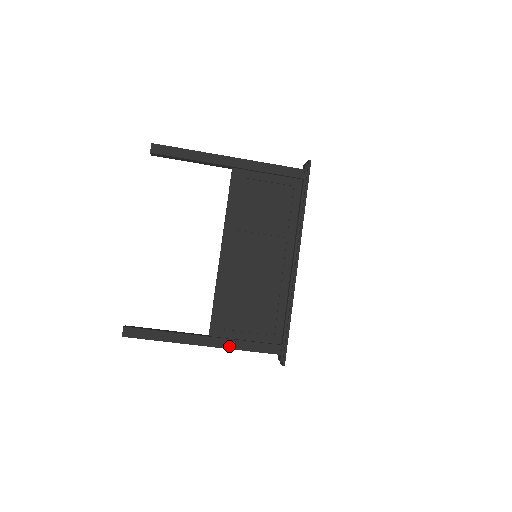
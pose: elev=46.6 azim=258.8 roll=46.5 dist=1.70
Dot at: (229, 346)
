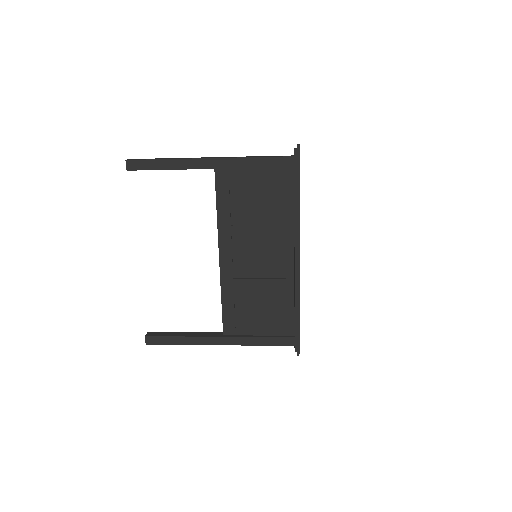
Dot at: (243, 343)
